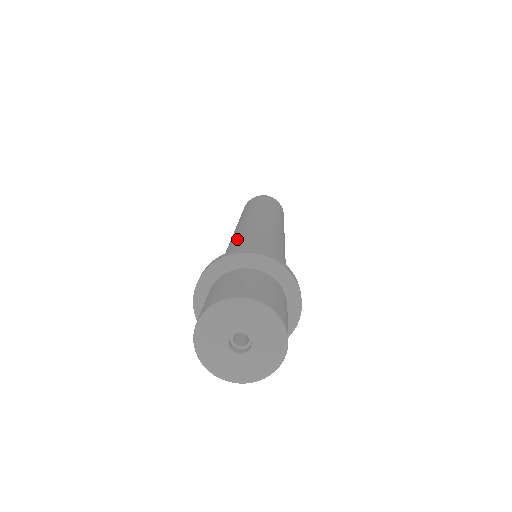
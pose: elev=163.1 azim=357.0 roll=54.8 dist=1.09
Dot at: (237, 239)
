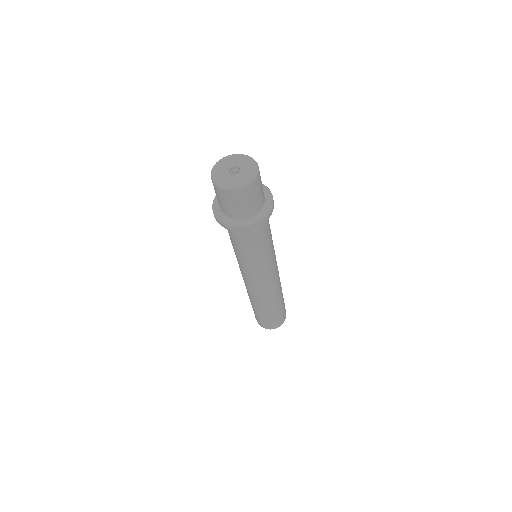
Dot at: occluded
